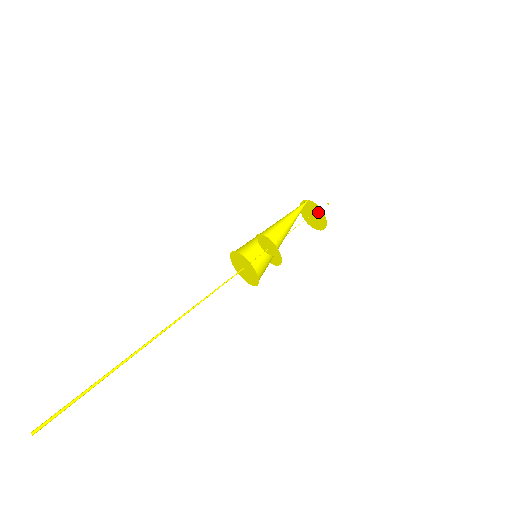
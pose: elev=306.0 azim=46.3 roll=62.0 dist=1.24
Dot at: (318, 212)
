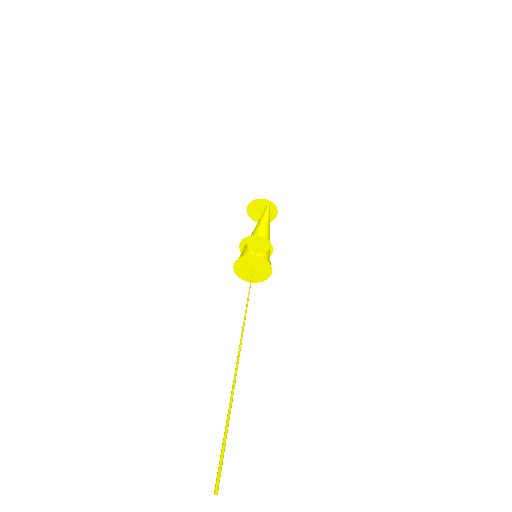
Dot at: (271, 211)
